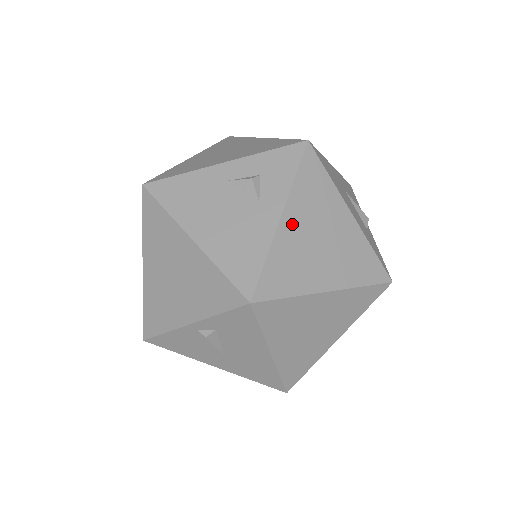
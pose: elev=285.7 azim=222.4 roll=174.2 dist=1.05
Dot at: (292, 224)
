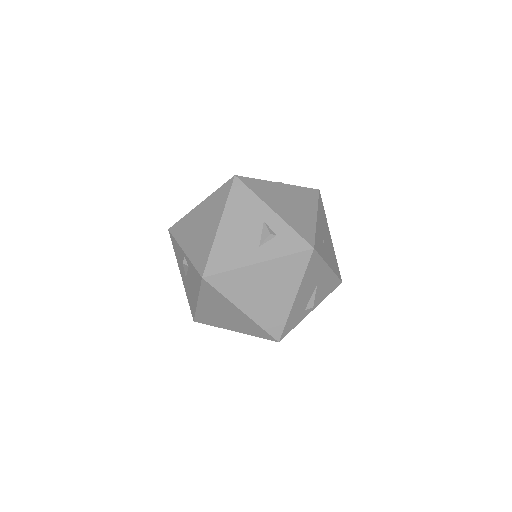
Dot at: (259, 271)
